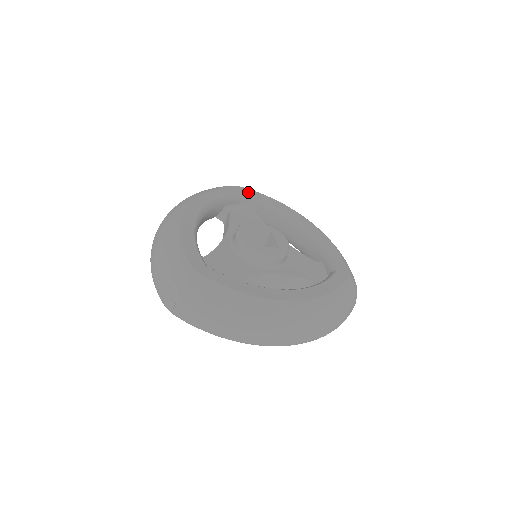
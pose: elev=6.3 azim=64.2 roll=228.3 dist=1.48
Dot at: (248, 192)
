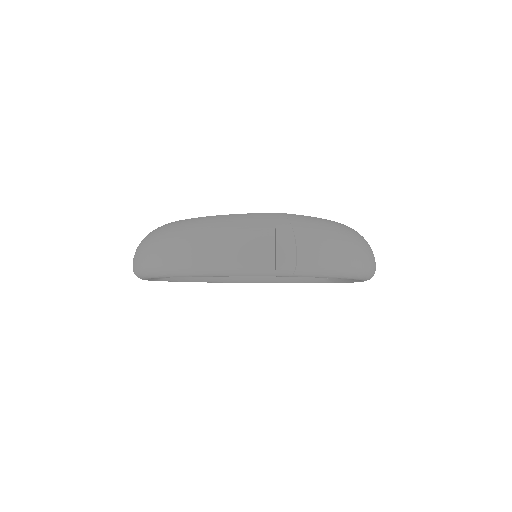
Dot at: occluded
